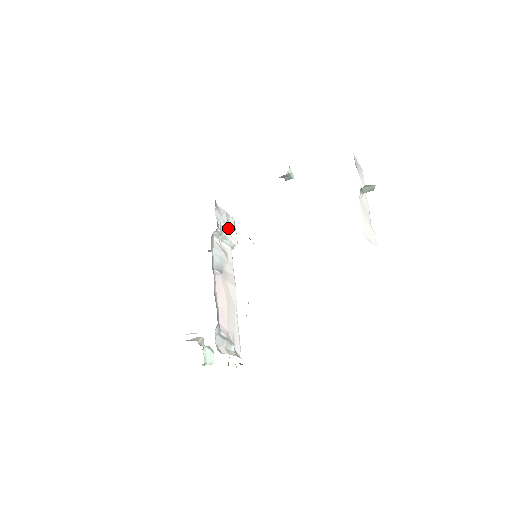
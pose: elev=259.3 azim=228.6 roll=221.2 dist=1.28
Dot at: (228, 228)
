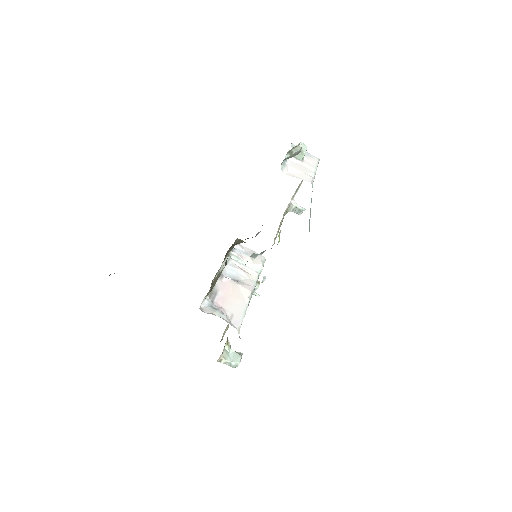
Dot at: (250, 257)
